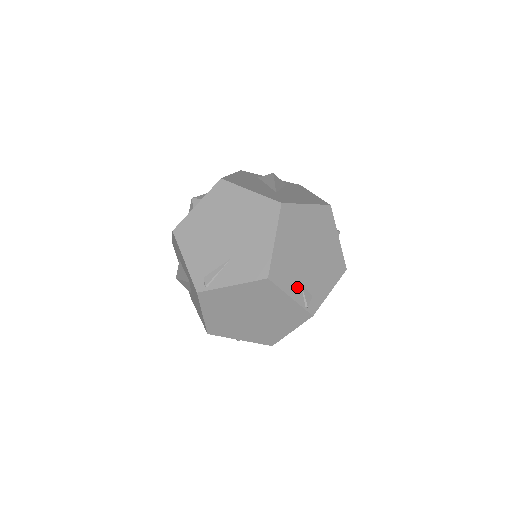
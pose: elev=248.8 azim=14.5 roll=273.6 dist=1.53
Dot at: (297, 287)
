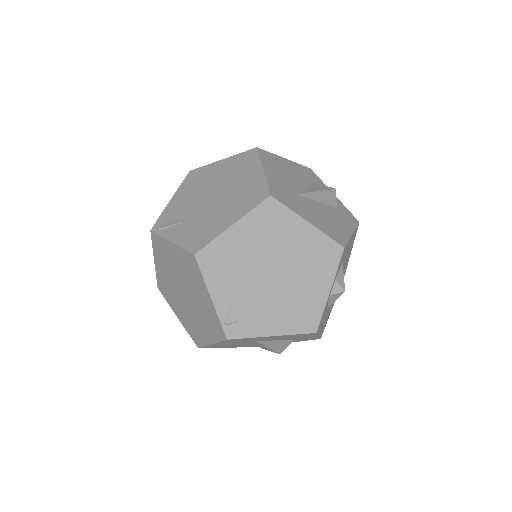
Dot at: (227, 294)
